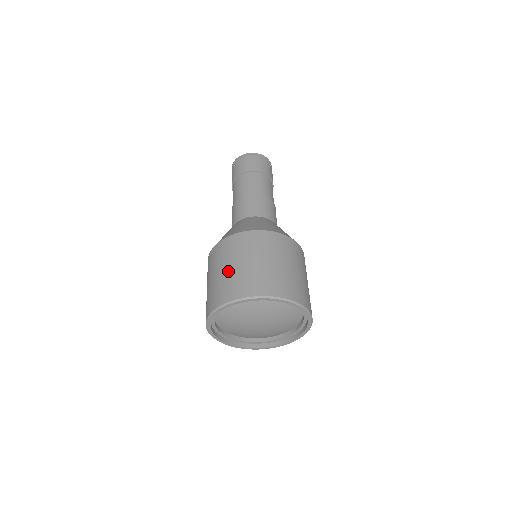
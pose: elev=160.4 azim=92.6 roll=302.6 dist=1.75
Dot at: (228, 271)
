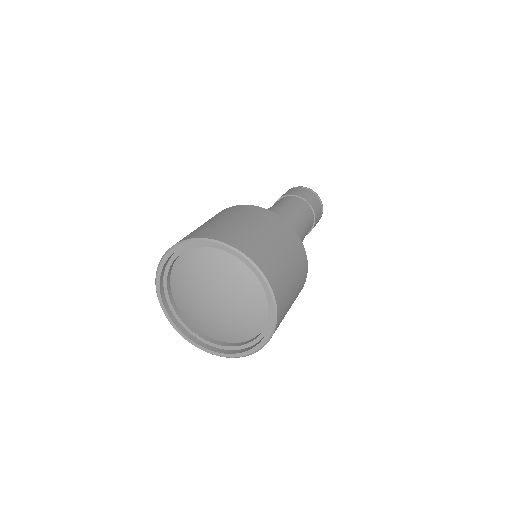
Dot at: occluded
